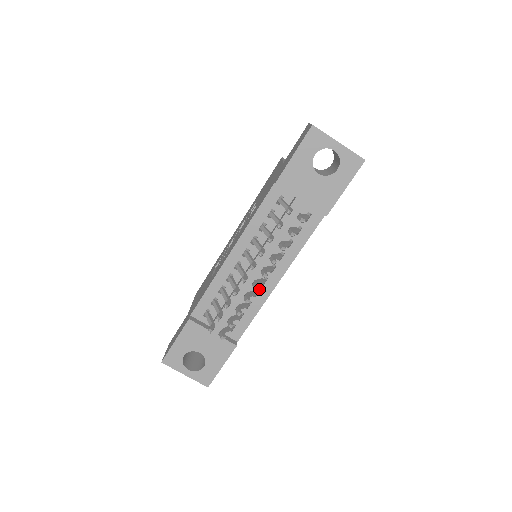
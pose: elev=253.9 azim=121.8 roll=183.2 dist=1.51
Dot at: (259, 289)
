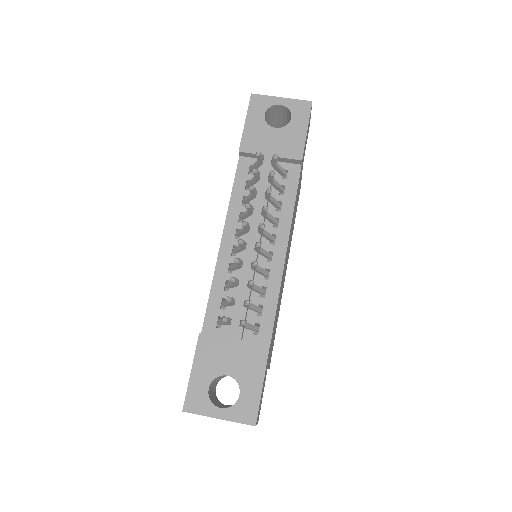
Dot at: (268, 268)
